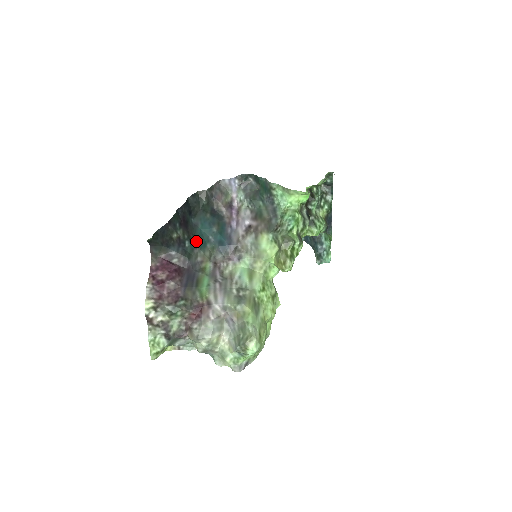
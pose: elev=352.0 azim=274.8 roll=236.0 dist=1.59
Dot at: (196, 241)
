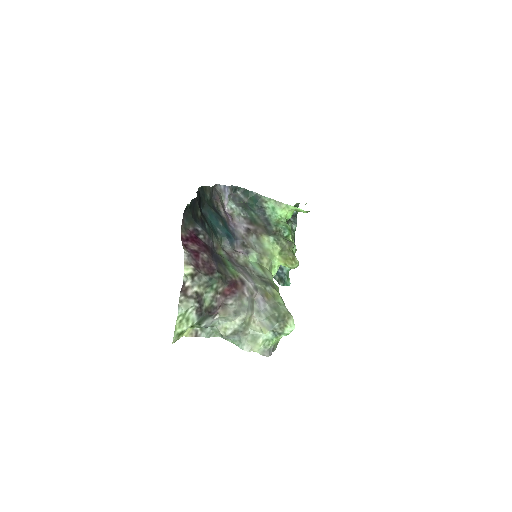
Dot at: (210, 227)
